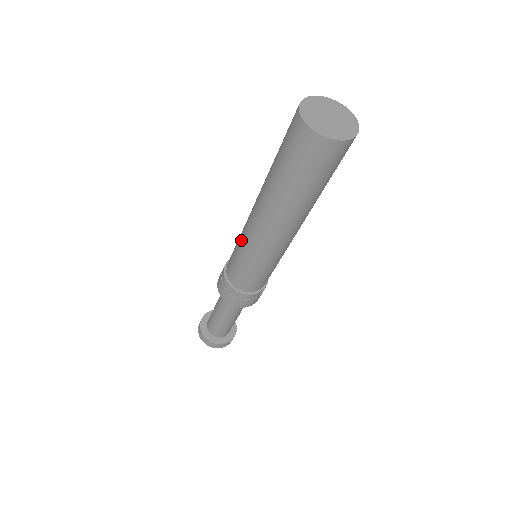
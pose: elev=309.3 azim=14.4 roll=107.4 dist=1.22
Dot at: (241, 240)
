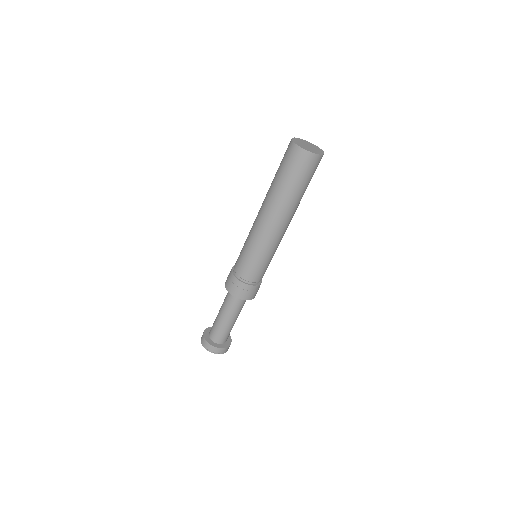
Dot at: occluded
